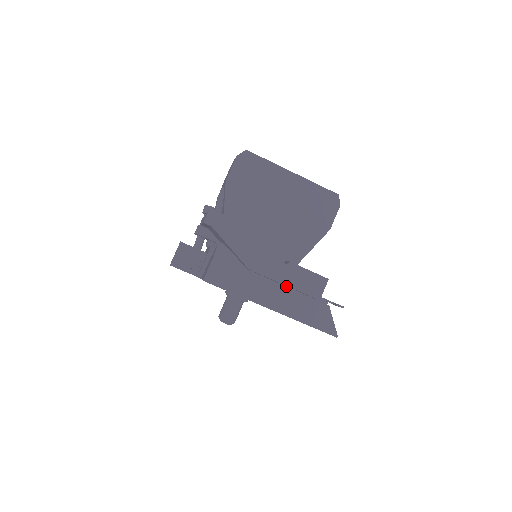
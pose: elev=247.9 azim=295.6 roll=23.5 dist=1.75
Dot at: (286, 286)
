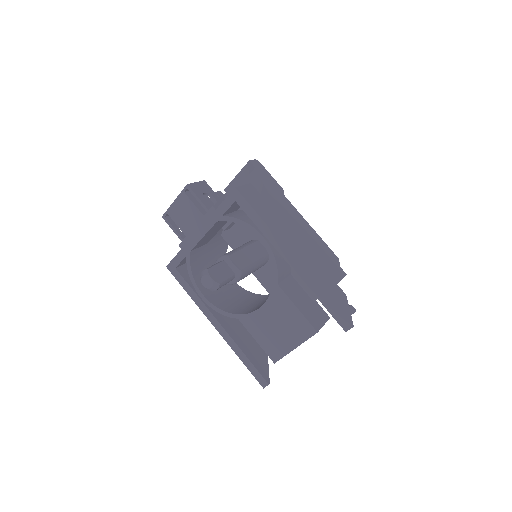
Dot at: occluded
